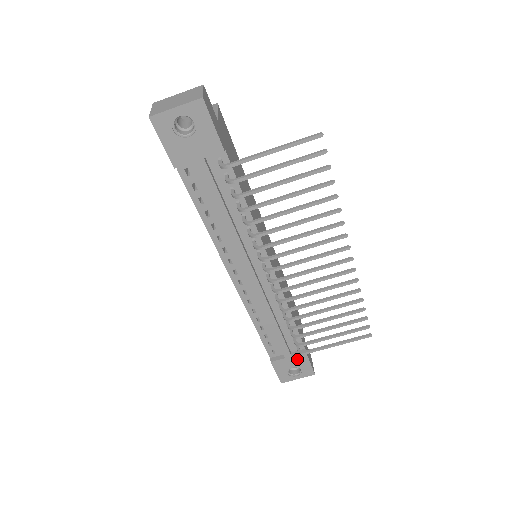
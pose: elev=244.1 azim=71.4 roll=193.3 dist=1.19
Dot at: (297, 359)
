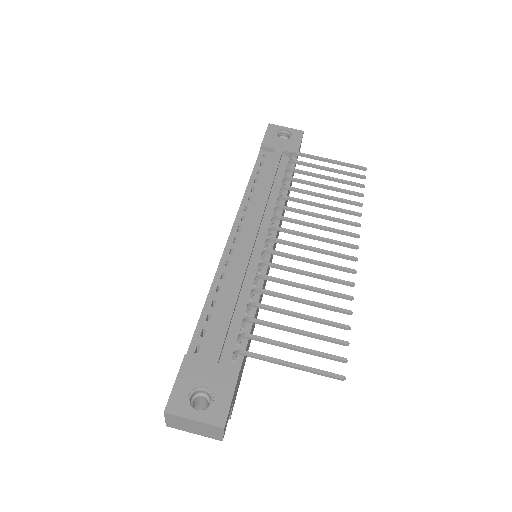
Dot at: (221, 374)
